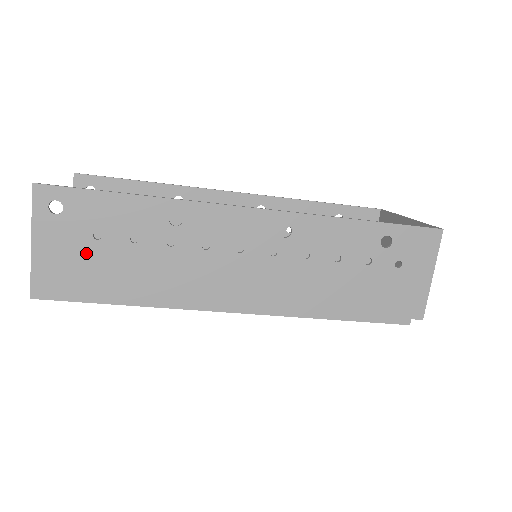
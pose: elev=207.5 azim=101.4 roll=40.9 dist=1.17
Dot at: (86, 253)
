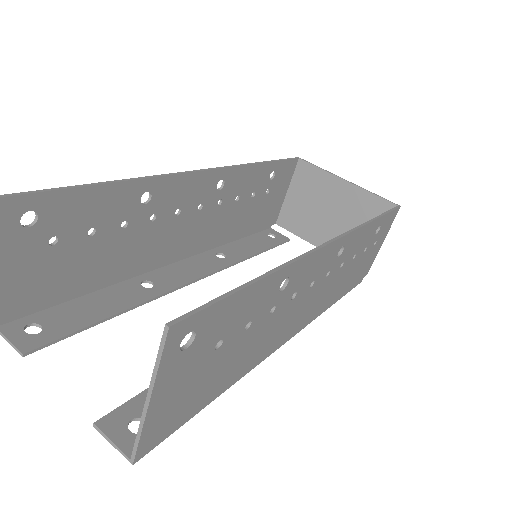
Dot at: (203, 371)
